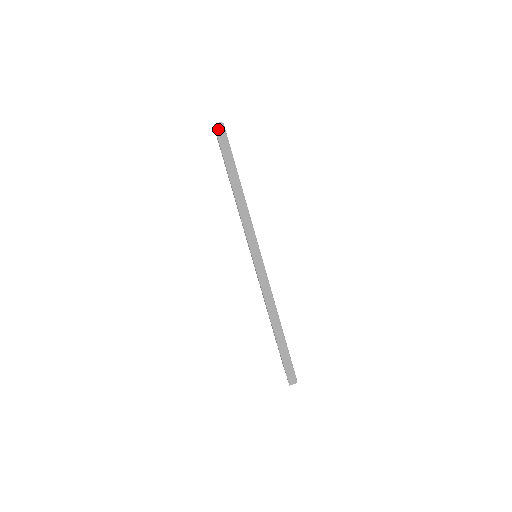
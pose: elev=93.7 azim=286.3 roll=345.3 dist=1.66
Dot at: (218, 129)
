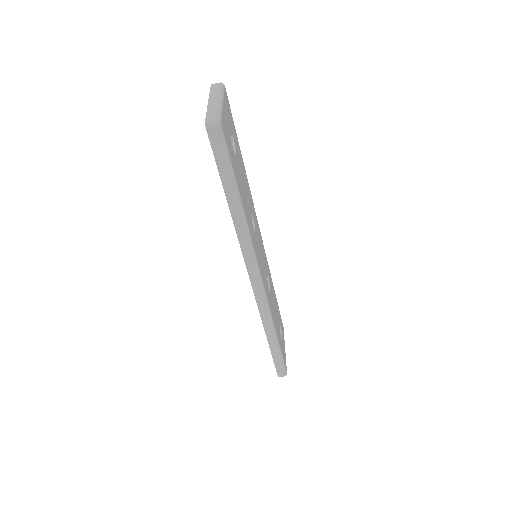
Dot at: (211, 132)
